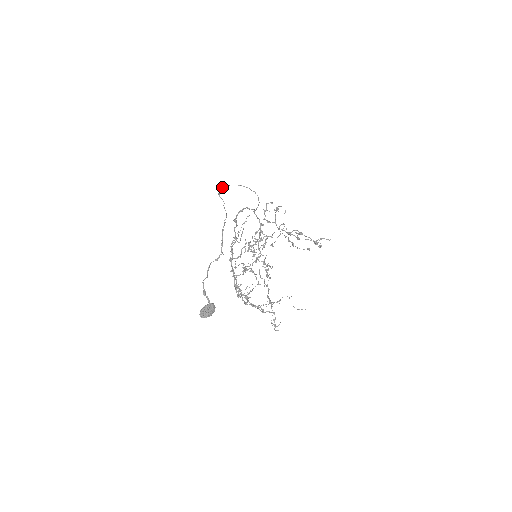
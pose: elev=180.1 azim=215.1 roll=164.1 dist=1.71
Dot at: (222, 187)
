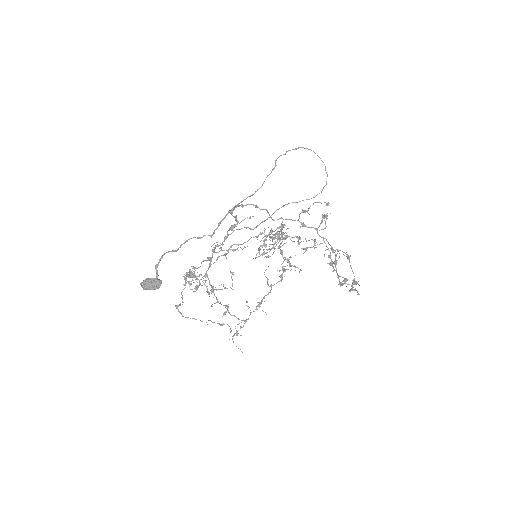
Dot at: occluded
